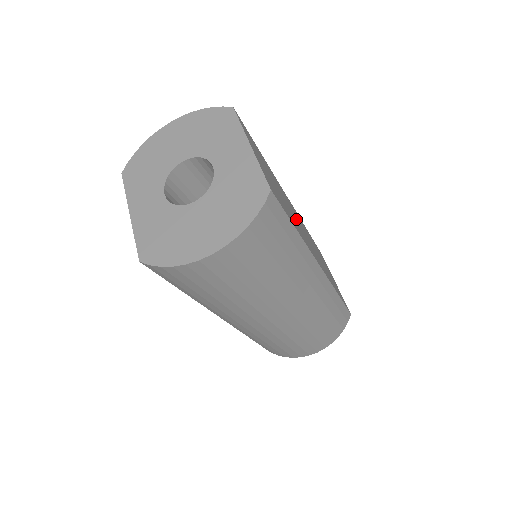
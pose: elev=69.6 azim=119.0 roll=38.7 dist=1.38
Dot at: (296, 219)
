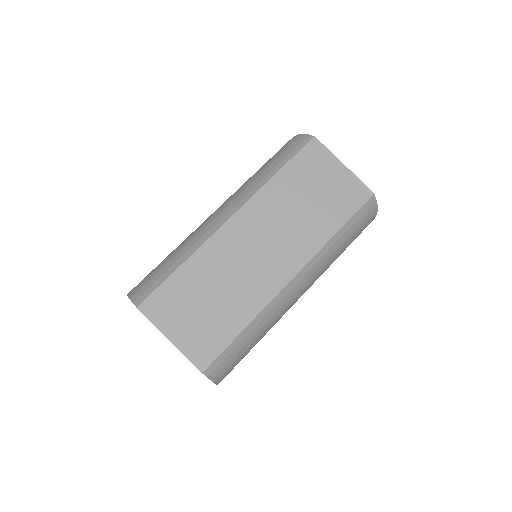
Dot at: (246, 265)
